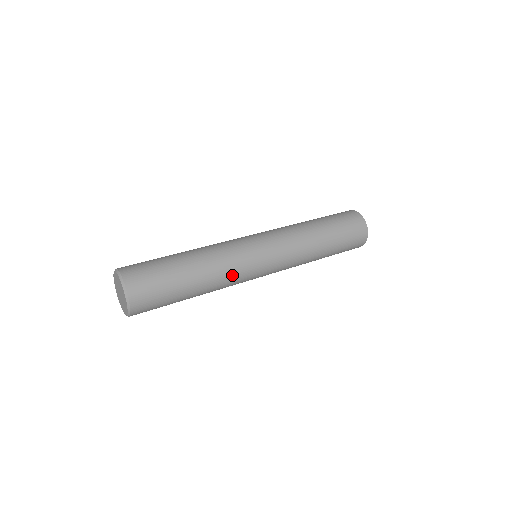
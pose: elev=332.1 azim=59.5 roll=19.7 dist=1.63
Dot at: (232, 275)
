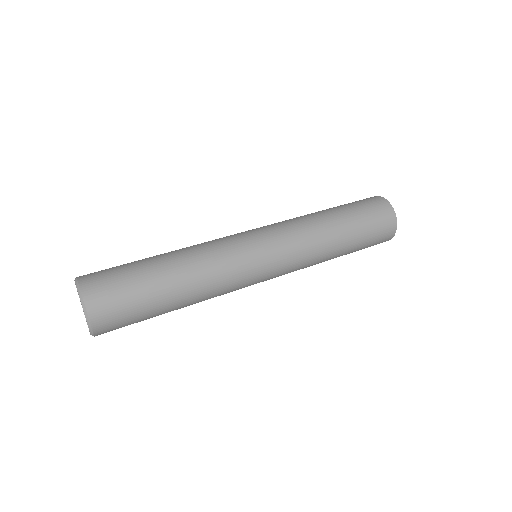
Dot at: (224, 286)
